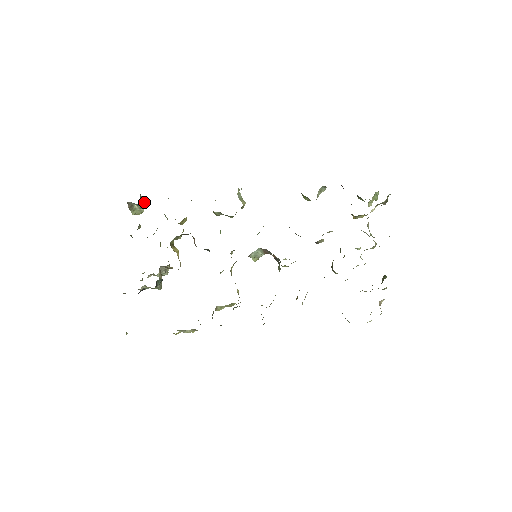
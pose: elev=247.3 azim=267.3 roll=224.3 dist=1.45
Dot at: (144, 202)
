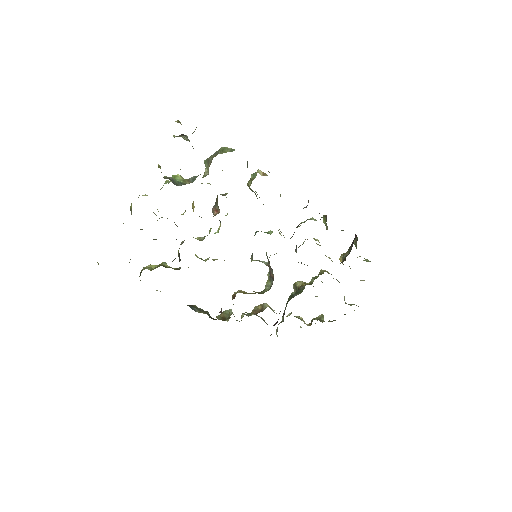
Dot at: (194, 131)
